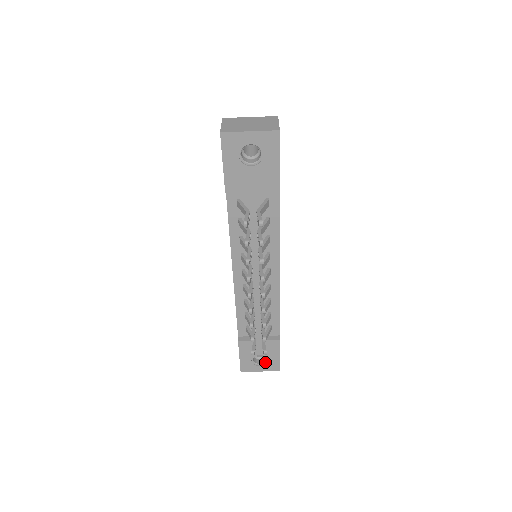
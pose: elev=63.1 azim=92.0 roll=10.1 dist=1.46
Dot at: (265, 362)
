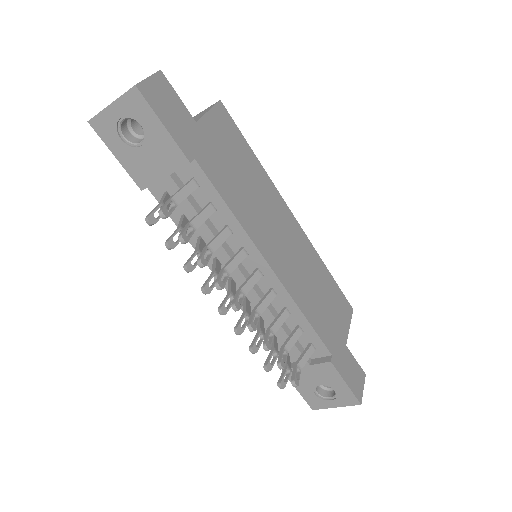
Dot at: (334, 394)
